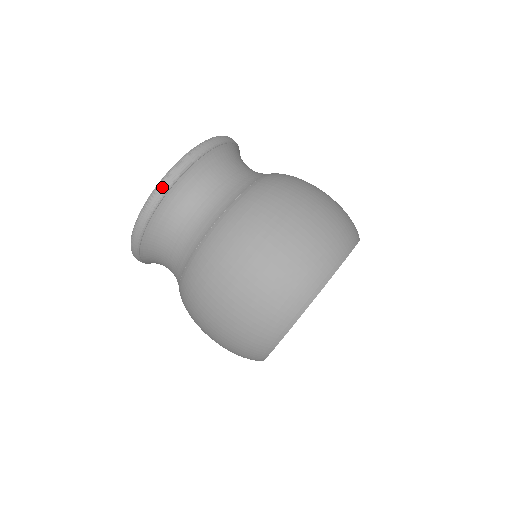
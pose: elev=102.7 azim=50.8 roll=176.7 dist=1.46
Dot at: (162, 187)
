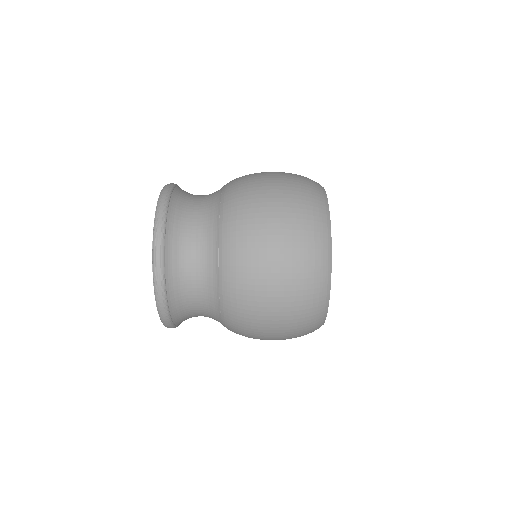
Dot at: (169, 184)
